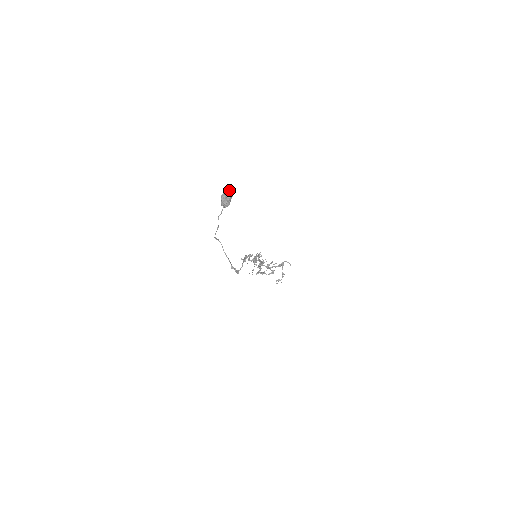
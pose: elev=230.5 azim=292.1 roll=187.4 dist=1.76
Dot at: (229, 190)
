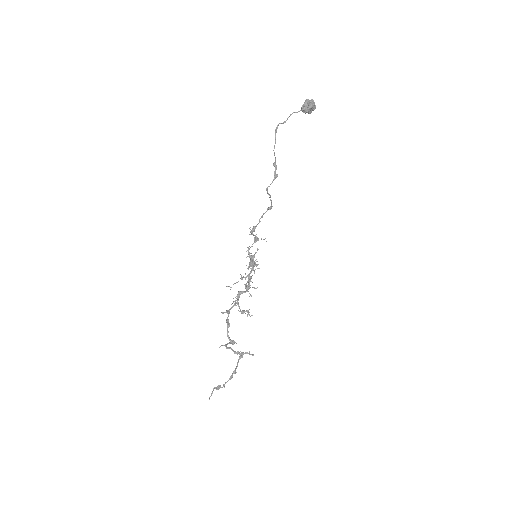
Dot at: occluded
